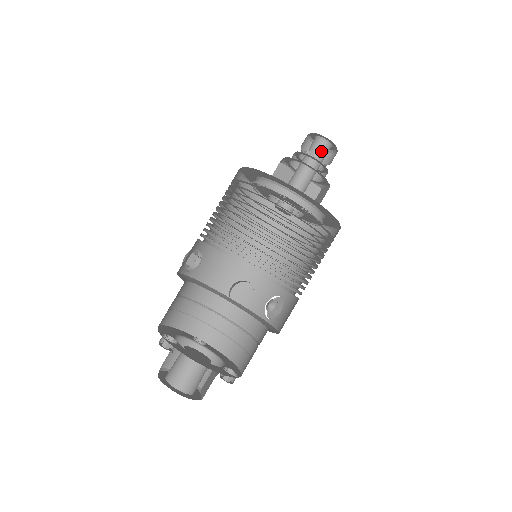
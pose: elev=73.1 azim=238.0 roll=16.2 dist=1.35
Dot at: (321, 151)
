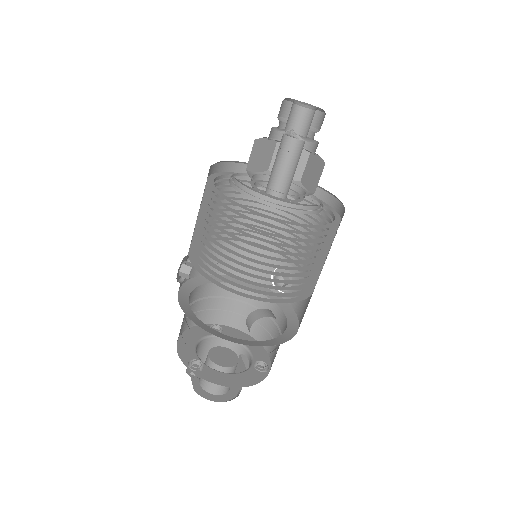
Dot at: (306, 122)
